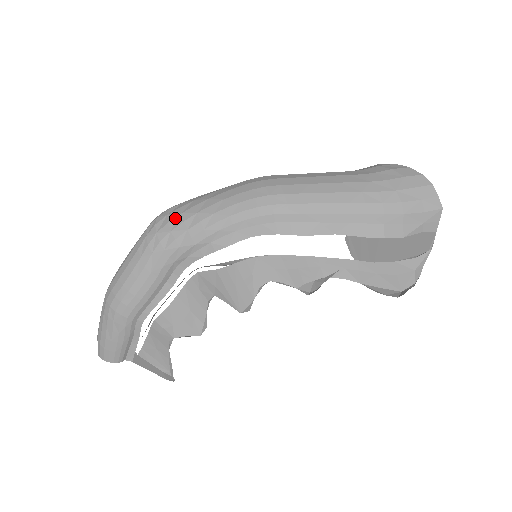
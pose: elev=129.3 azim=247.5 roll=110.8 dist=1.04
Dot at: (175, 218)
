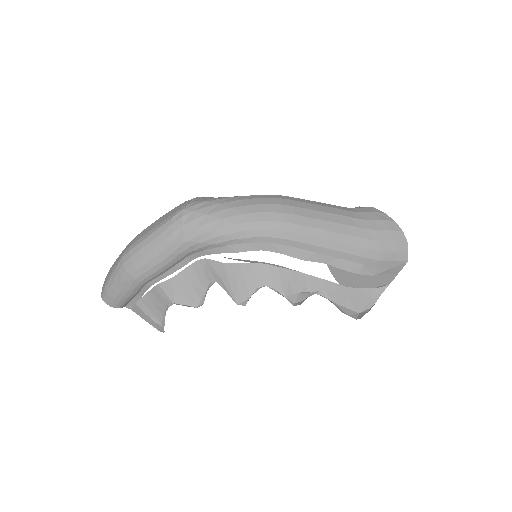
Dot at: (201, 217)
